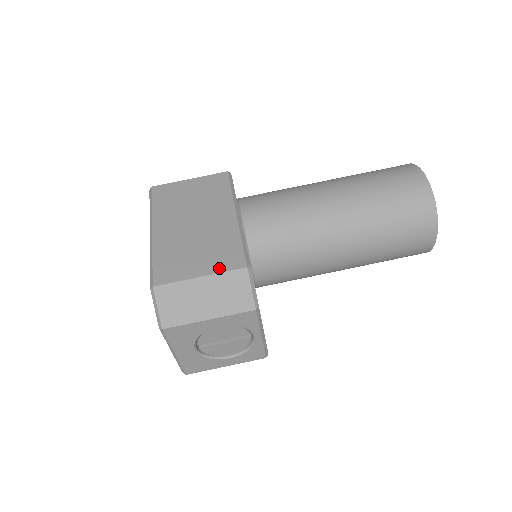
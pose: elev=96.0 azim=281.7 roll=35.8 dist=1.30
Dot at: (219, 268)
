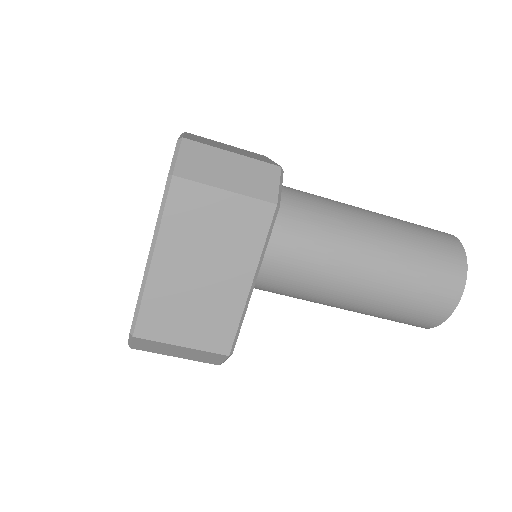
Dot at: (203, 345)
